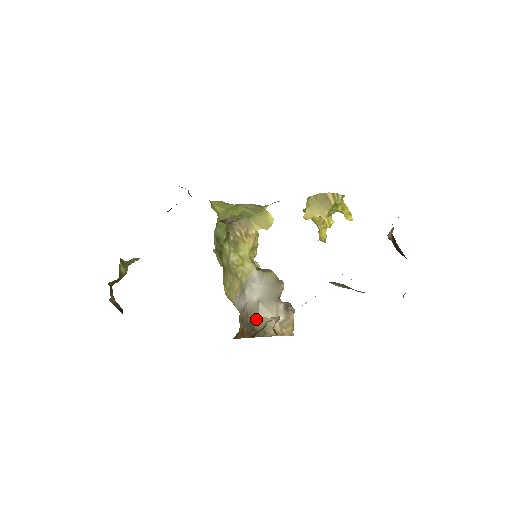
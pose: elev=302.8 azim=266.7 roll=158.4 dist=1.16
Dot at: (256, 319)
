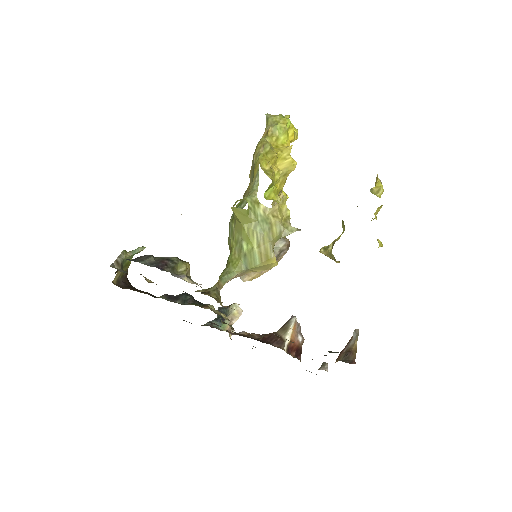
Dot at: occluded
